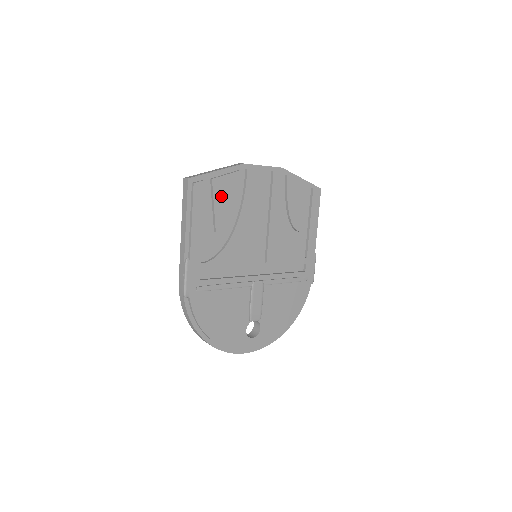
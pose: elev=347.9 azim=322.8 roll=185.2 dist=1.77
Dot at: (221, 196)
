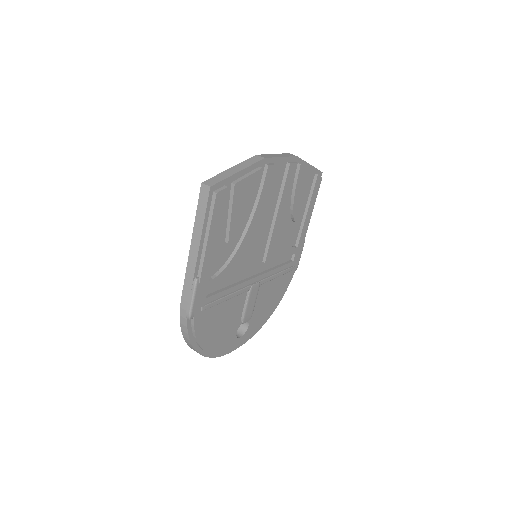
Dot at: (239, 202)
